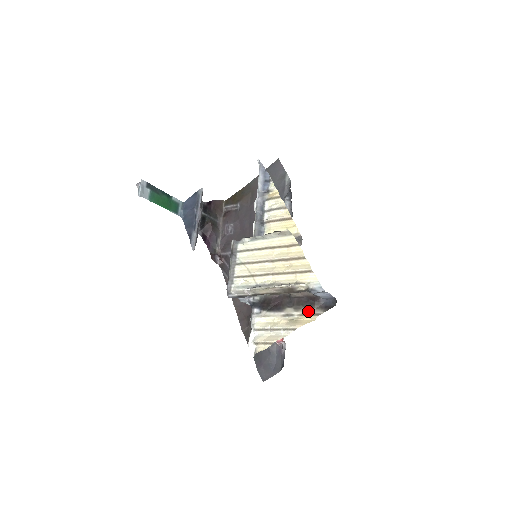
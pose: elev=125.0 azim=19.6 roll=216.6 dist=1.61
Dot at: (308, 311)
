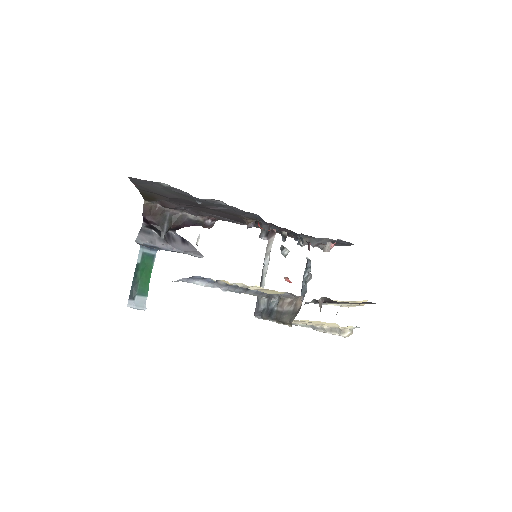
Dot at: occluded
